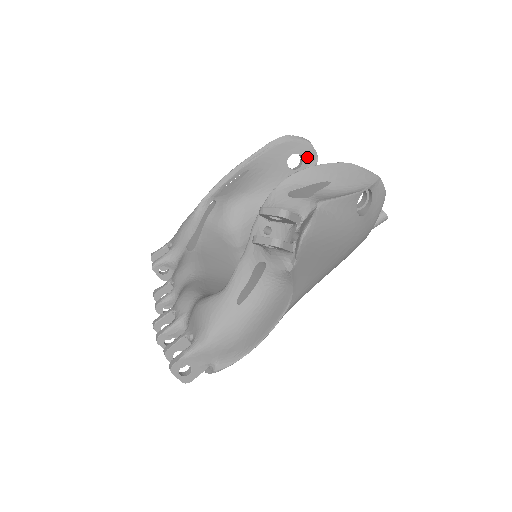
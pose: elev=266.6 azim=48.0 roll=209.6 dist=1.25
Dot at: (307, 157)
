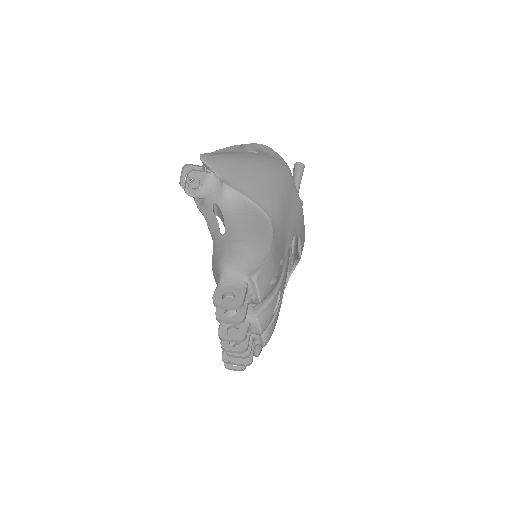
Dot at: occluded
